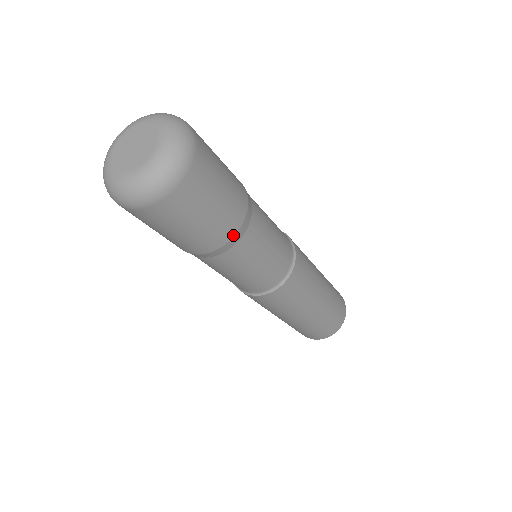
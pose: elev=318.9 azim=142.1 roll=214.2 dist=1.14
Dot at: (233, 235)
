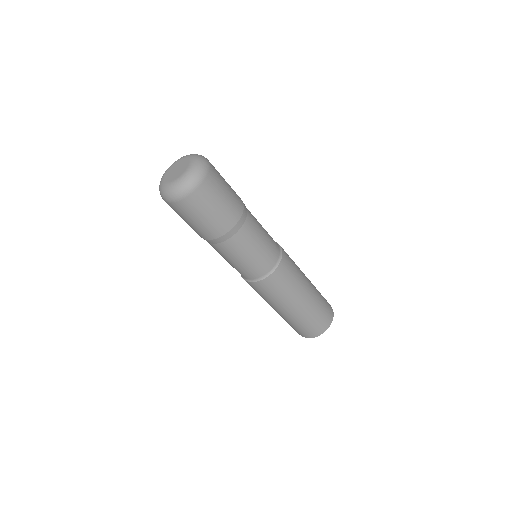
Dot at: (210, 239)
